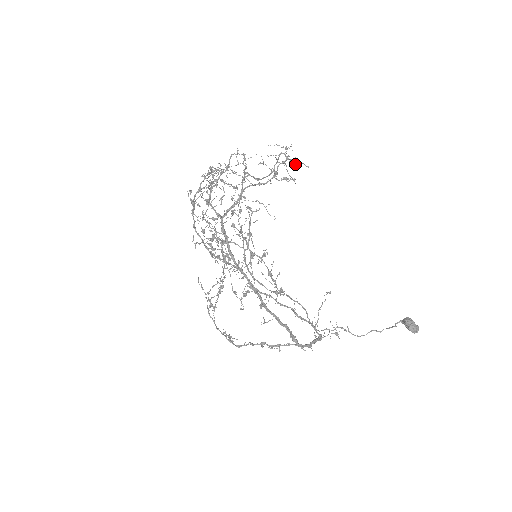
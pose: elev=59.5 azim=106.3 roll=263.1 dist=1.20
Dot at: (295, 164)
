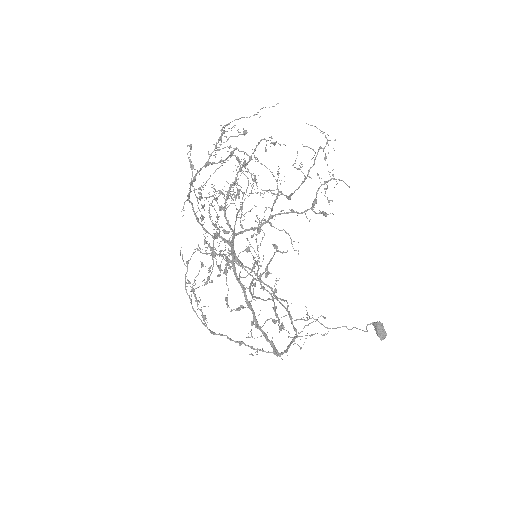
Dot at: (336, 181)
